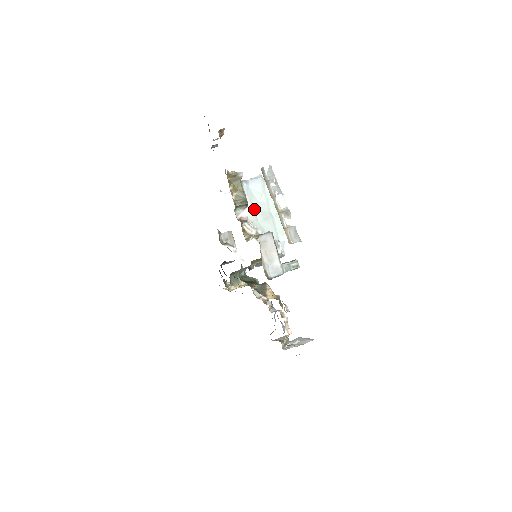
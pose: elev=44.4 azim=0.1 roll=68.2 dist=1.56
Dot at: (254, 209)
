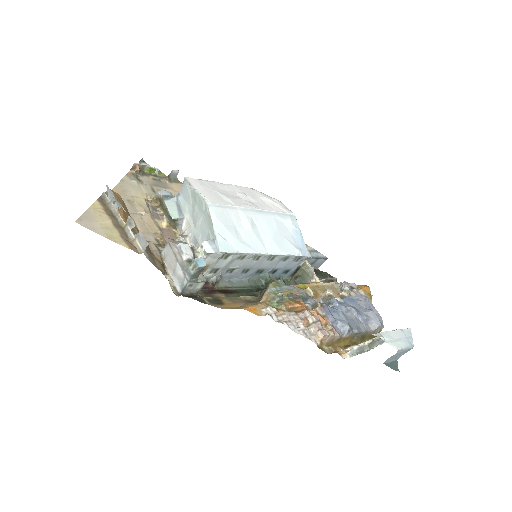
Dot at: (190, 217)
